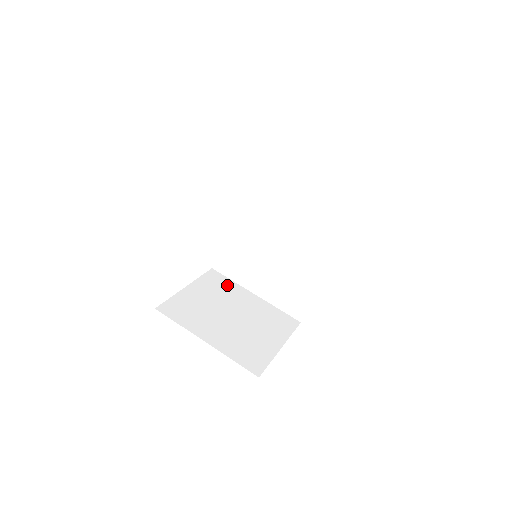
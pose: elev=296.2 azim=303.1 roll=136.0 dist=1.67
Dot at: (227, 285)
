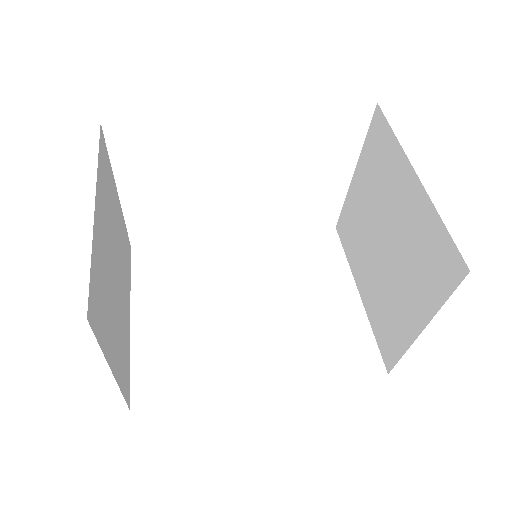
Dot at: (128, 267)
